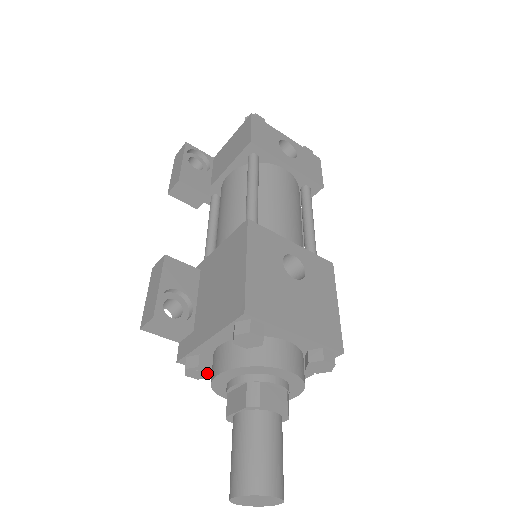
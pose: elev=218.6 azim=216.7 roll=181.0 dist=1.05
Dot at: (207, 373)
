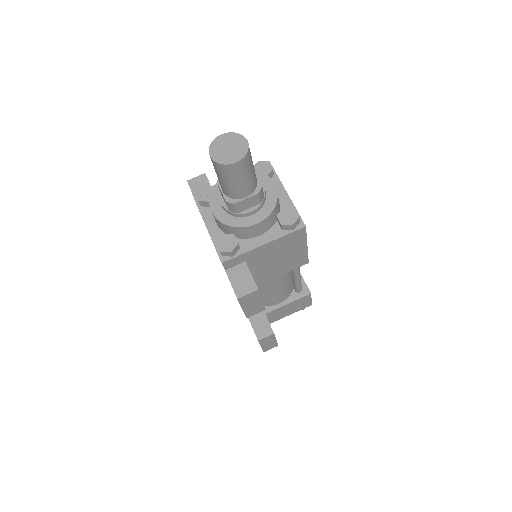
Dot at: occluded
